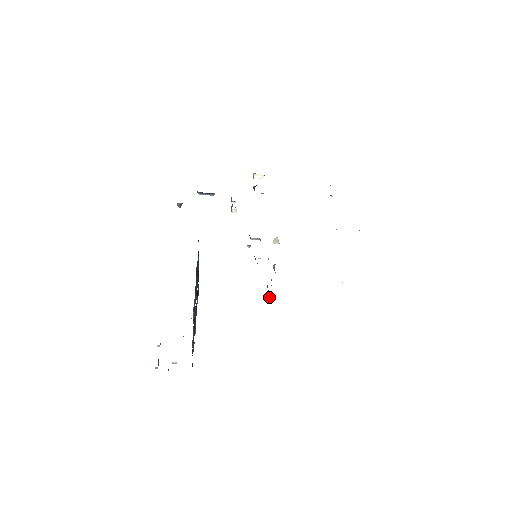
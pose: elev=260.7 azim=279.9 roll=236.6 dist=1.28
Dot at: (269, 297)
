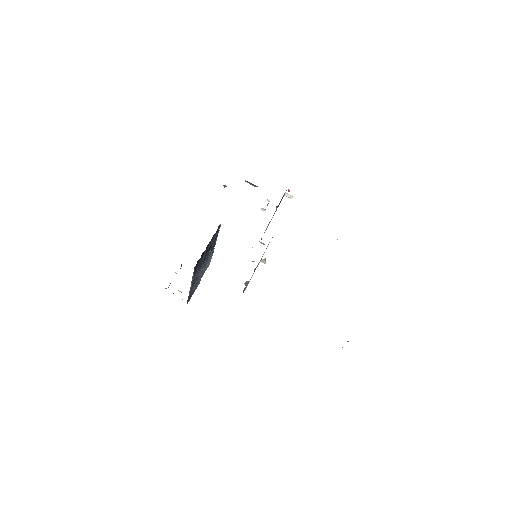
Dot at: occluded
